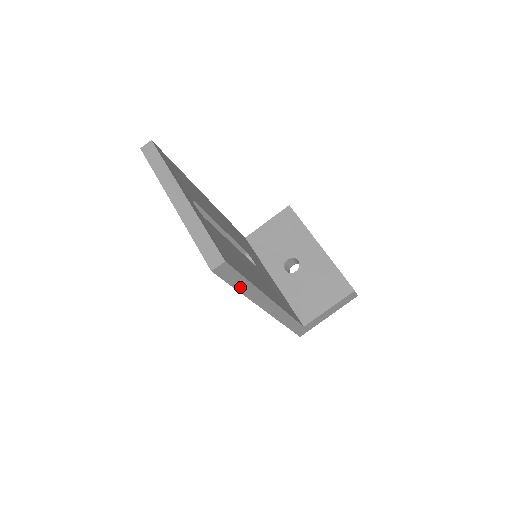
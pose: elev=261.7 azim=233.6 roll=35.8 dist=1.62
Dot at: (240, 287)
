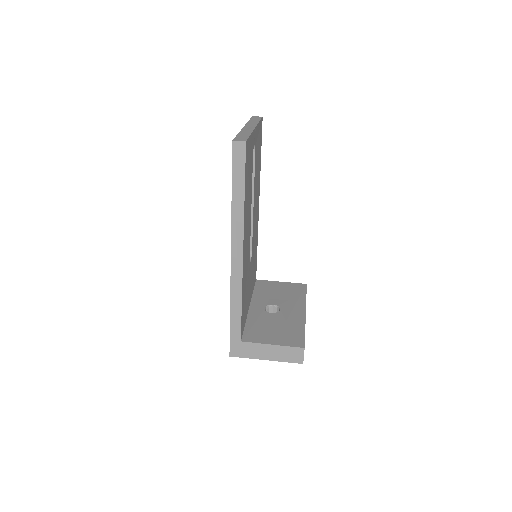
Dot at: (236, 191)
